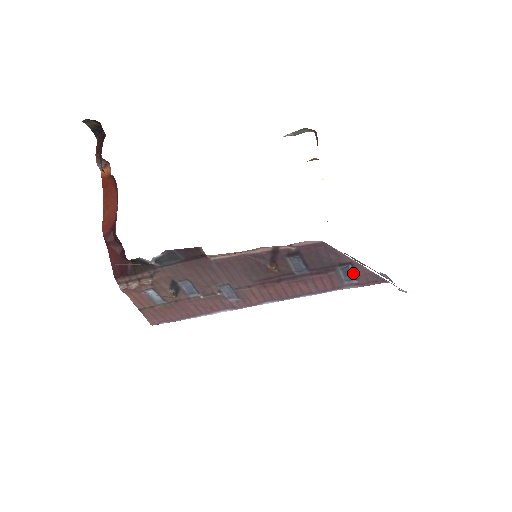
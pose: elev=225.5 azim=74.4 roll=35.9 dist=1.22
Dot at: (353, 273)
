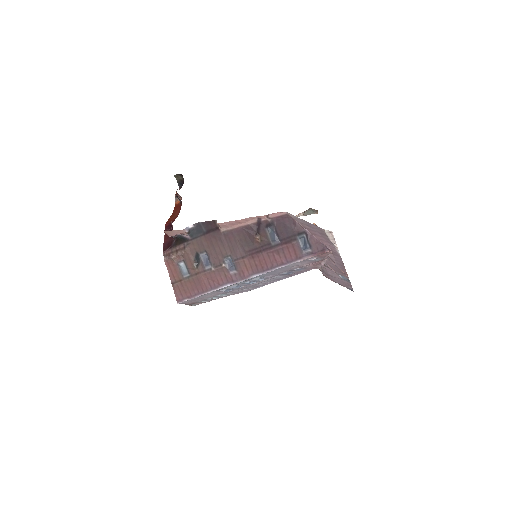
Dot at: (307, 242)
